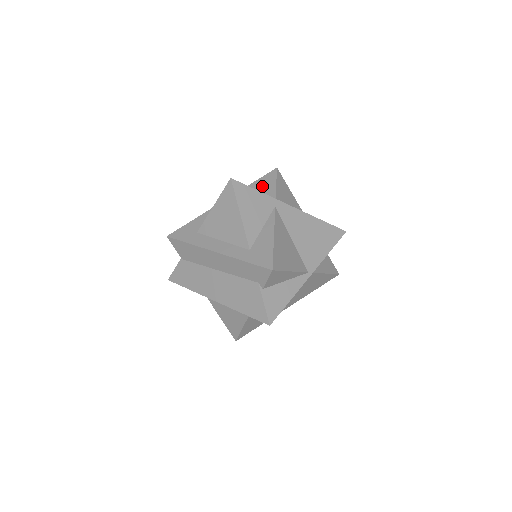
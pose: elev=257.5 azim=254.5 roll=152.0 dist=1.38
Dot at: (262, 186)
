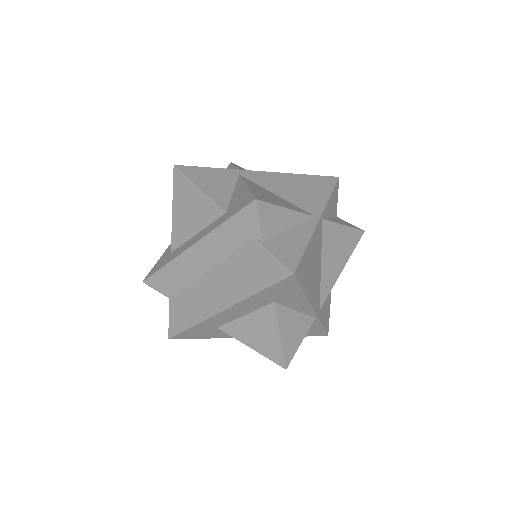
Dot at: occluded
